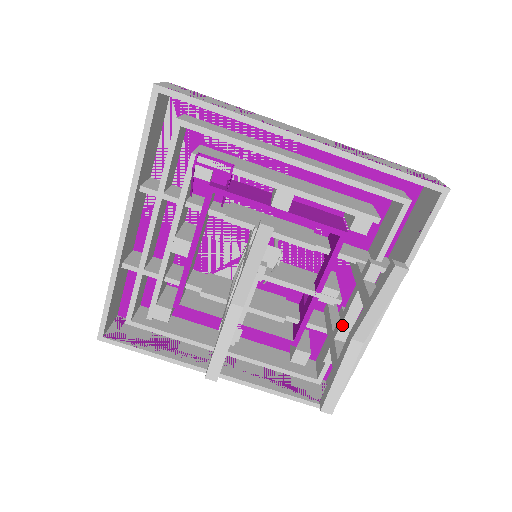
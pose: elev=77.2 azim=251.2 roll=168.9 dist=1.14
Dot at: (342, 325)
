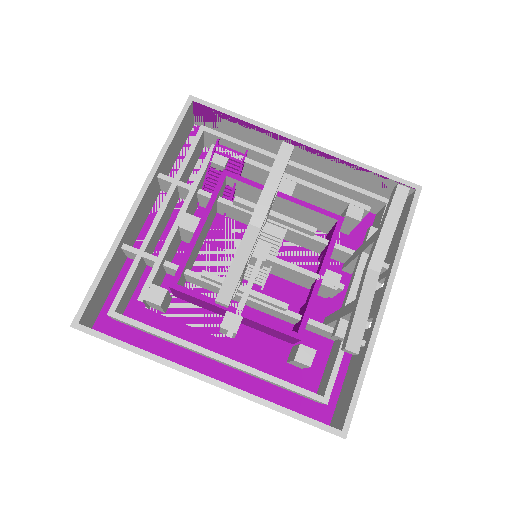
Dot at: (351, 290)
